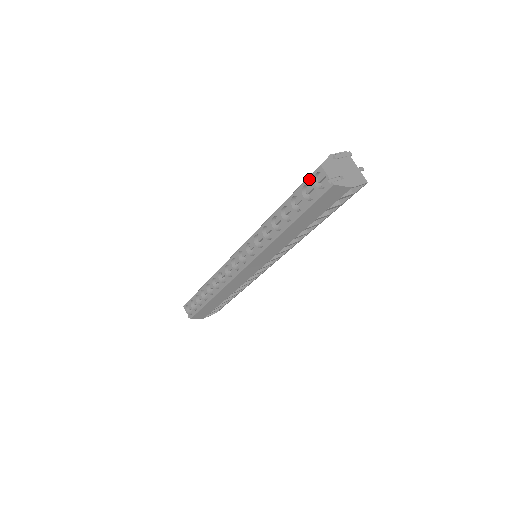
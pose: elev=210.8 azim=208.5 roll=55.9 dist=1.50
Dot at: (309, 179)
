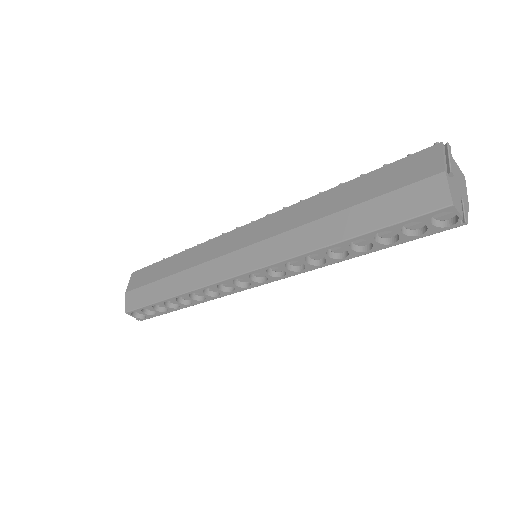
Dot at: (422, 217)
